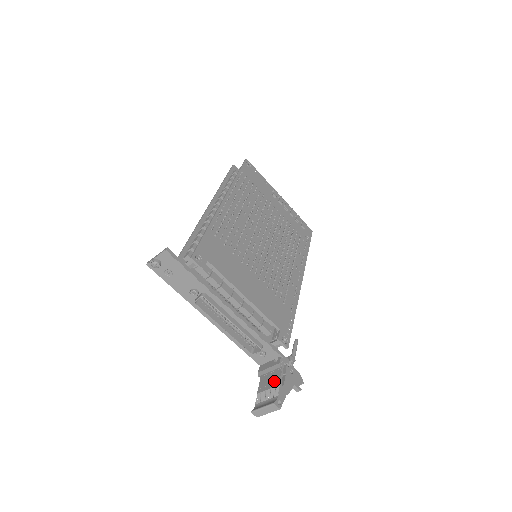
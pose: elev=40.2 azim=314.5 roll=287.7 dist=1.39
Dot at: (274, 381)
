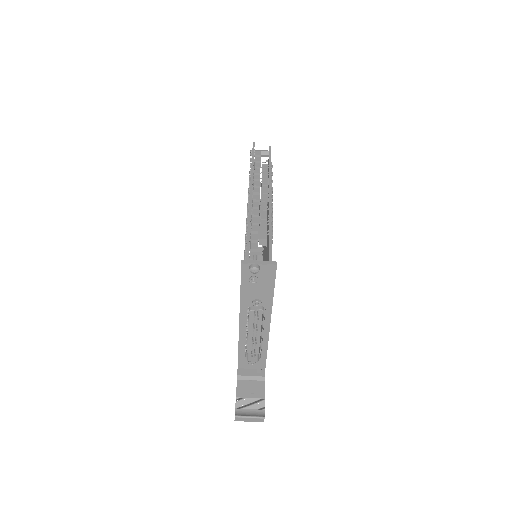
Dot at: (257, 392)
